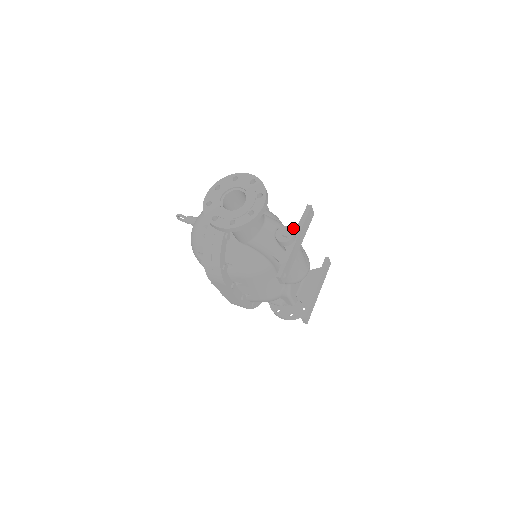
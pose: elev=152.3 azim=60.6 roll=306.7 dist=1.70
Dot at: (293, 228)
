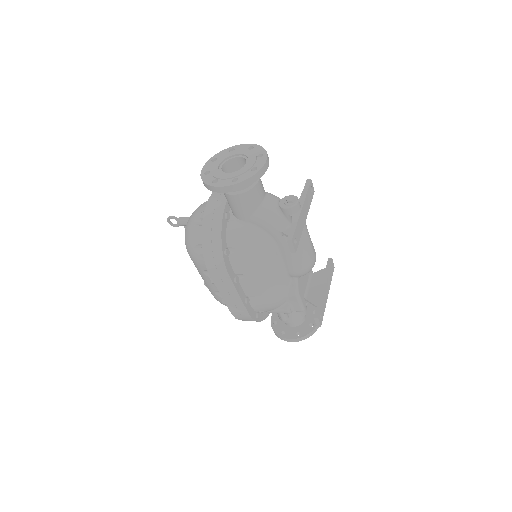
Dot at: occluded
